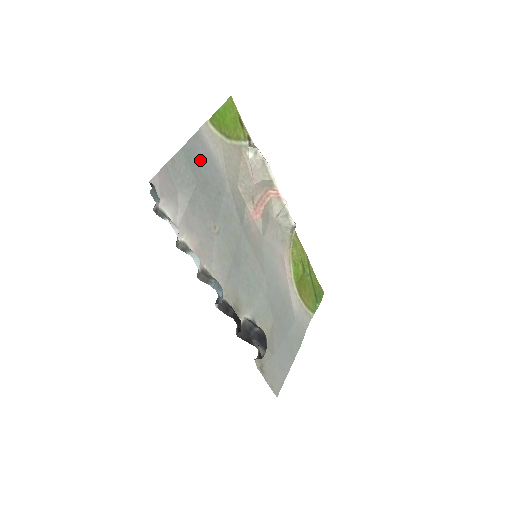
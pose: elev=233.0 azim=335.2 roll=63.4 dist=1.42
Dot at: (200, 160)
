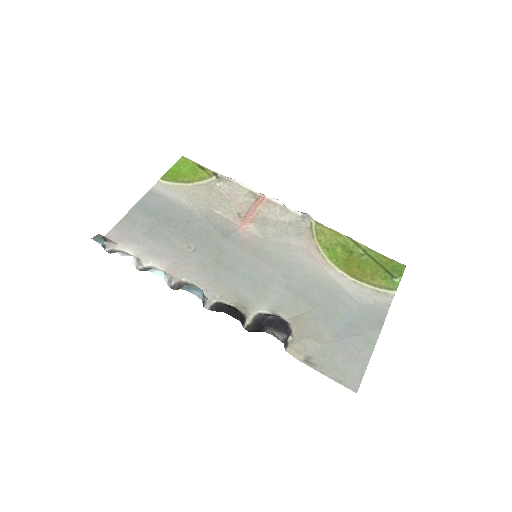
Dot at: (158, 207)
